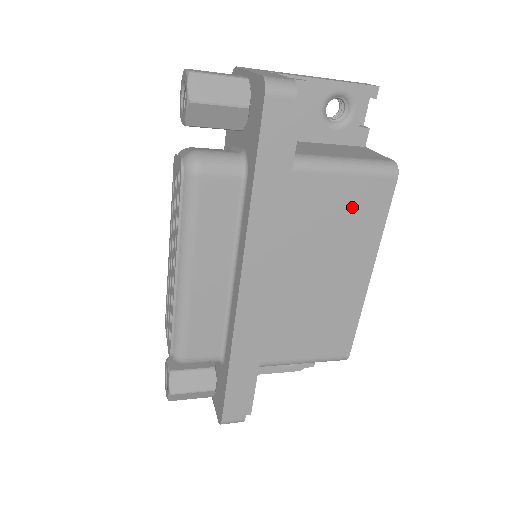
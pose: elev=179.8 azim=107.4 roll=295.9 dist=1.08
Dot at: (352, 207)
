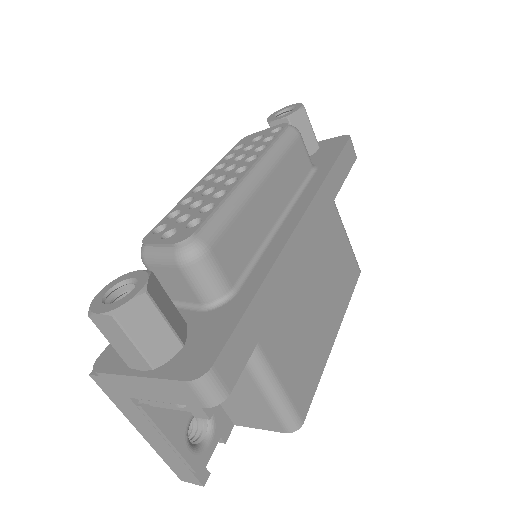
Dot at: (343, 262)
